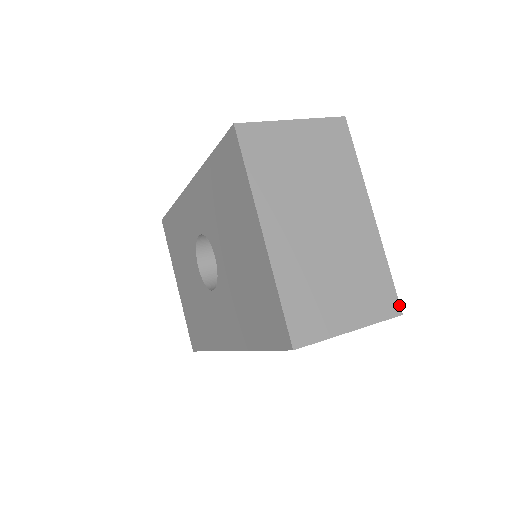
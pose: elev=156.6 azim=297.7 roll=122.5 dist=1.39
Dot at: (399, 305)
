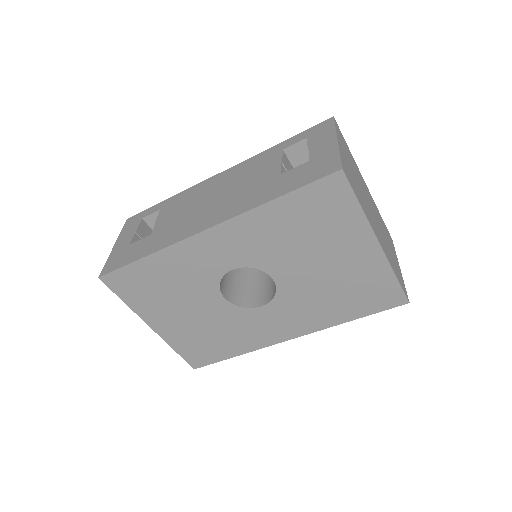
Dot at: occluded
